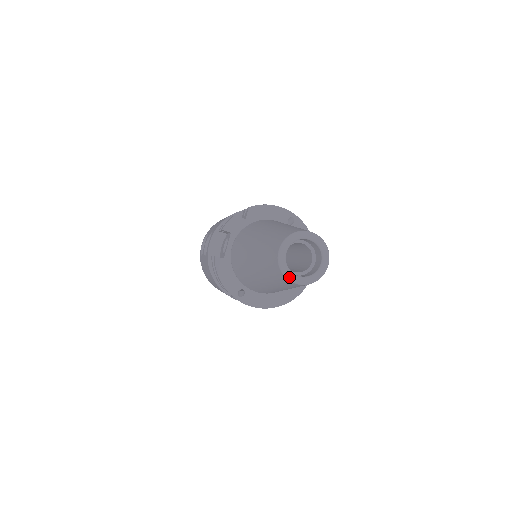
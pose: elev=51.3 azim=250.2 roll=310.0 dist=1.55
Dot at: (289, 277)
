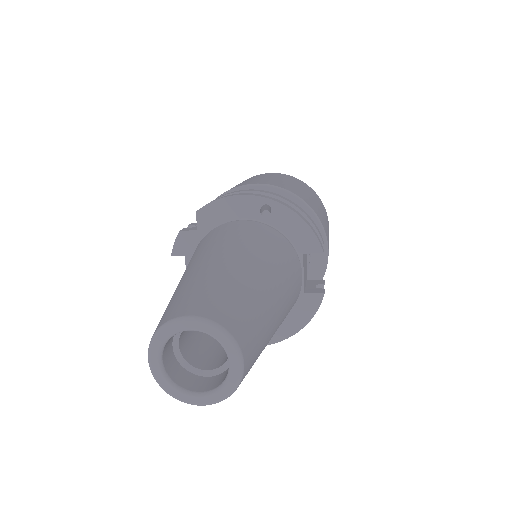
Dot at: (180, 399)
